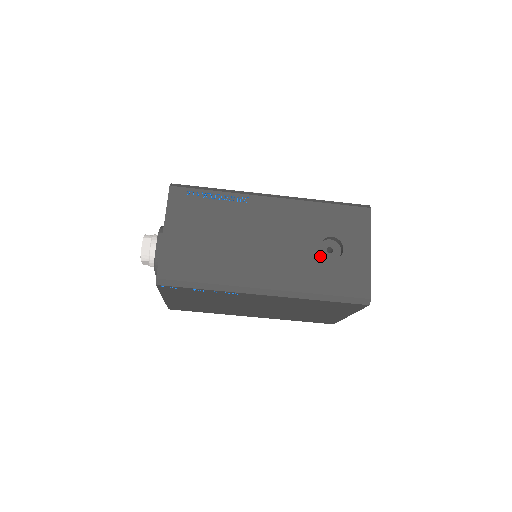
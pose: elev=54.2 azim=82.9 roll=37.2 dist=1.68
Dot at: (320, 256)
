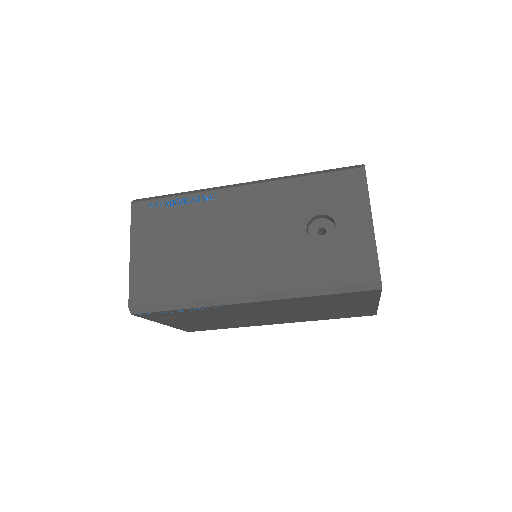
Dot at: (308, 242)
